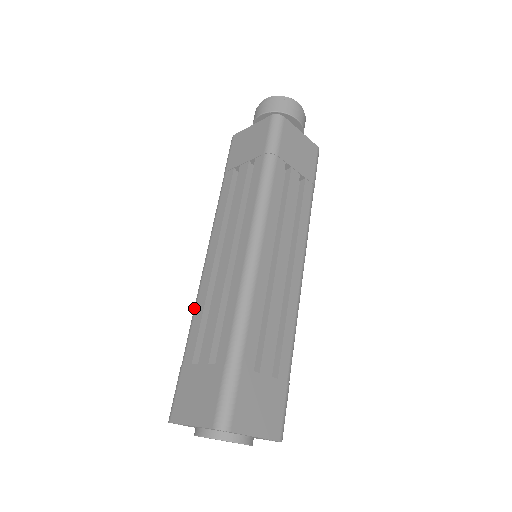
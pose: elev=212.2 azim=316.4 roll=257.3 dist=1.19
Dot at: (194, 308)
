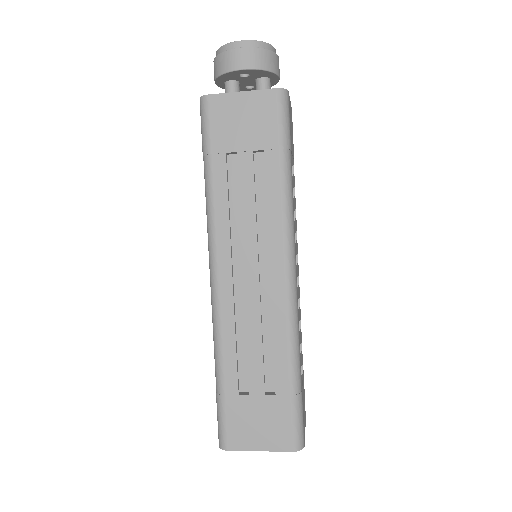
Dot at: occluded
